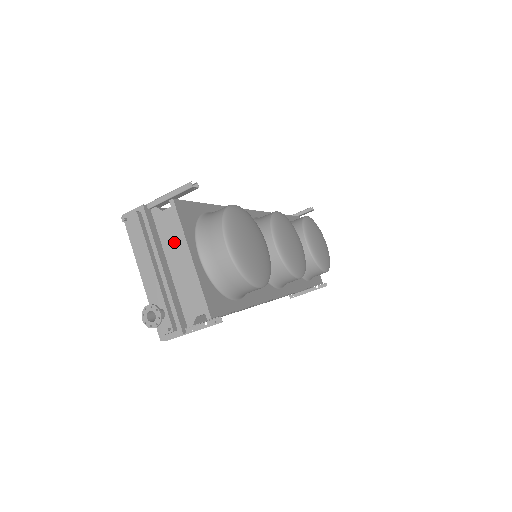
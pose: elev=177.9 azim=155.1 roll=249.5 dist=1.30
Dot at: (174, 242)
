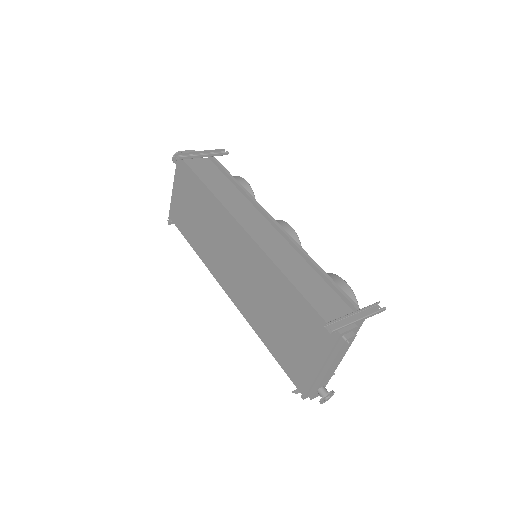
Dot at: occluded
